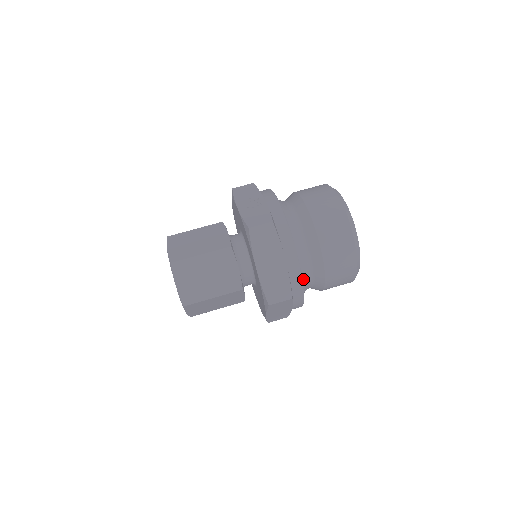
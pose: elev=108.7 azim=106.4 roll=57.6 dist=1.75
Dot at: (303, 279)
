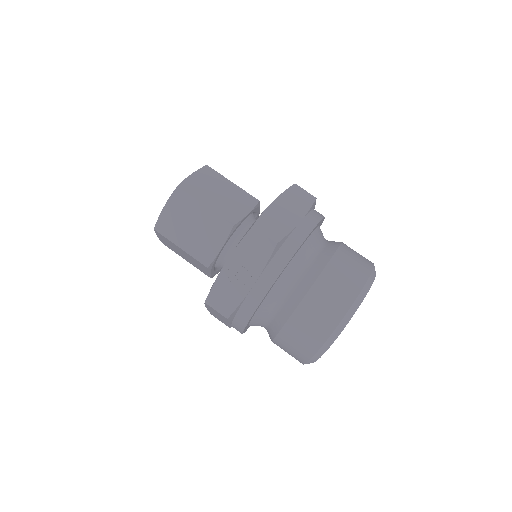
Dot at: occluded
